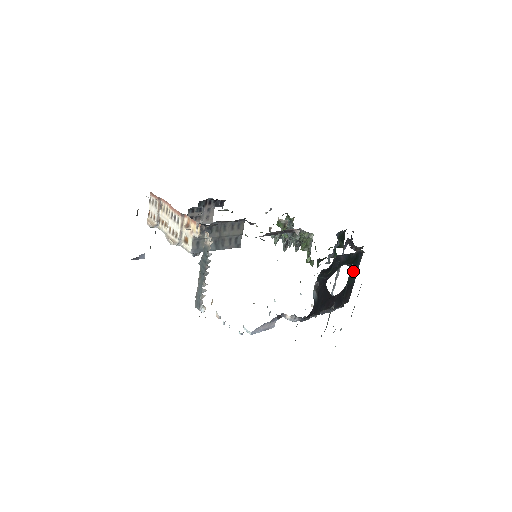
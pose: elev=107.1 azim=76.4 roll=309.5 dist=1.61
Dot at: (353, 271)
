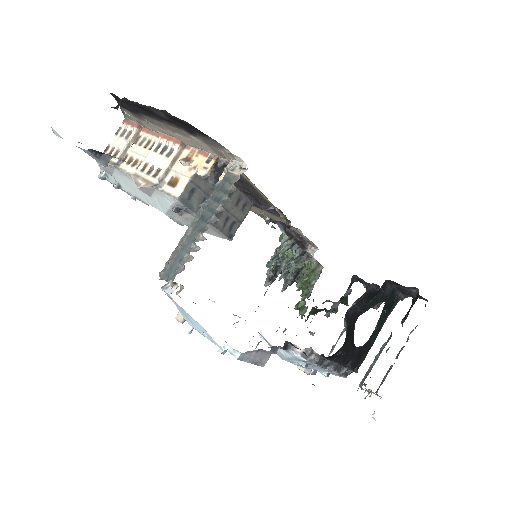
Dot at: (381, 322)
